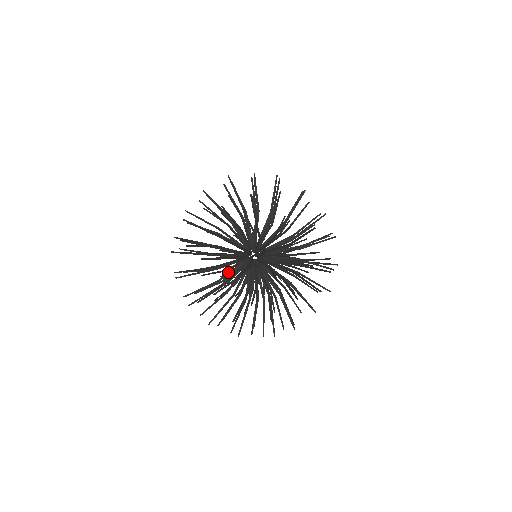
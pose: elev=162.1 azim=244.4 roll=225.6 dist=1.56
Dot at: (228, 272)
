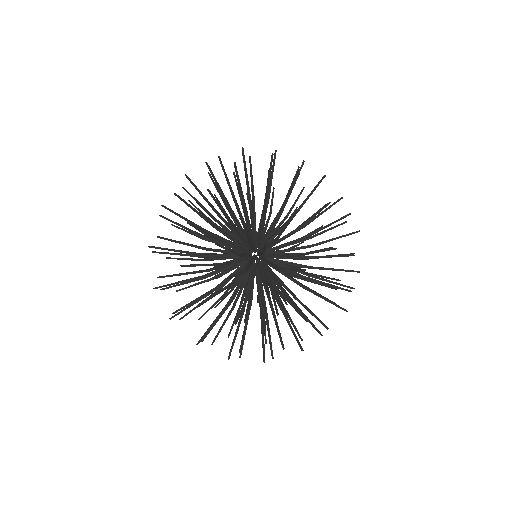
Dot at: occluded
